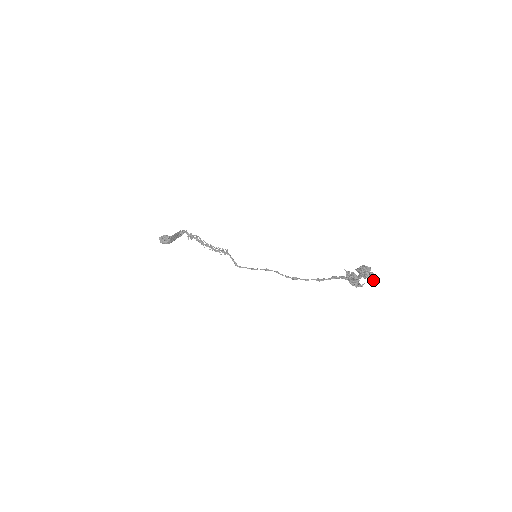
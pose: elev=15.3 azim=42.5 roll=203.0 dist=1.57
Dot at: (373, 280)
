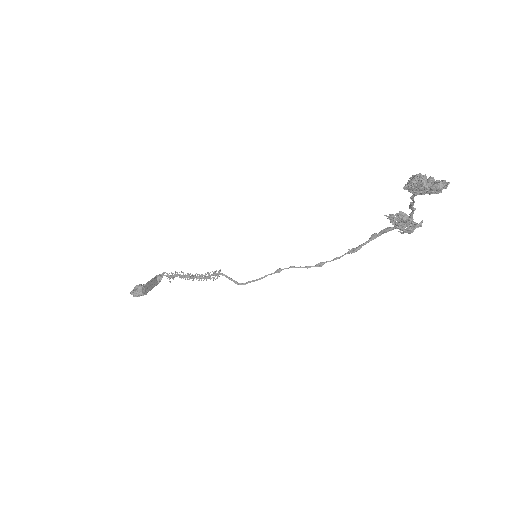
Dot at: (438, 187)
